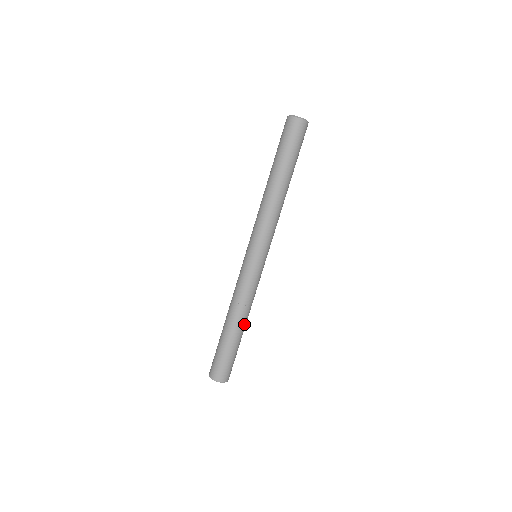
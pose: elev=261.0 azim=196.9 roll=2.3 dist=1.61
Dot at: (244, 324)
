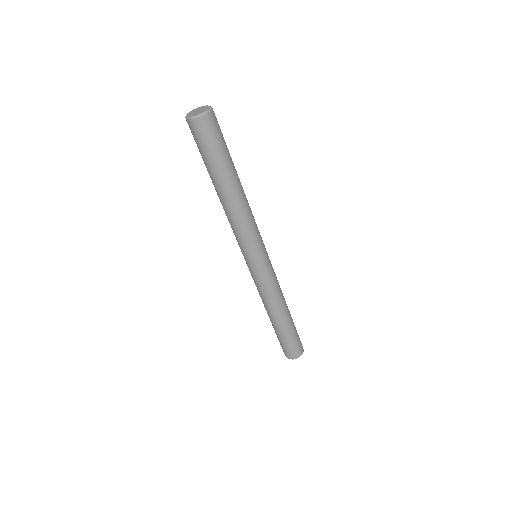
Dot at: (286, 311)
